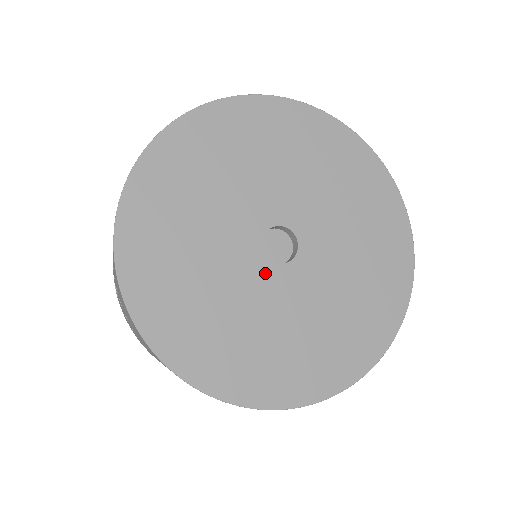
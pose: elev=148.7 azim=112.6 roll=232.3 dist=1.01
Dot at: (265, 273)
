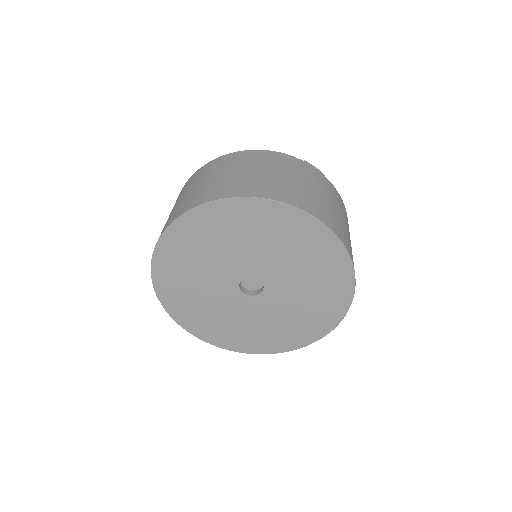
Dot at: (236, 296)
